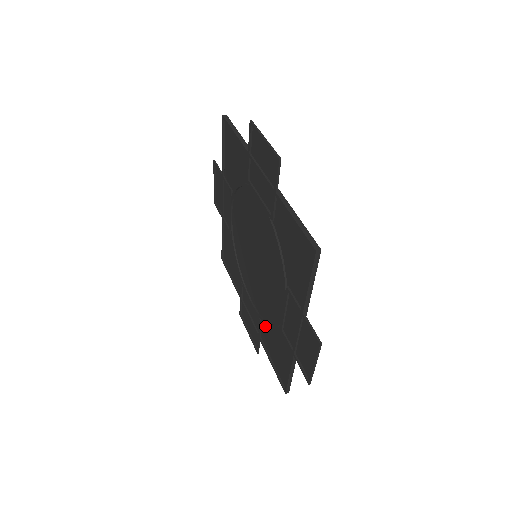
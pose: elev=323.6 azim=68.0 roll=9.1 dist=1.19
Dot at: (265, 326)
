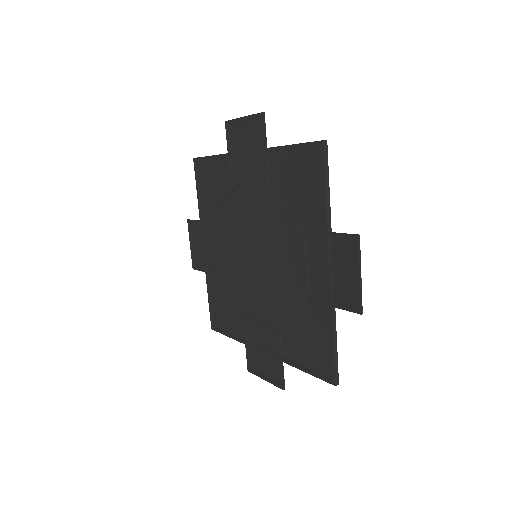
Dot at: (285, 331)
